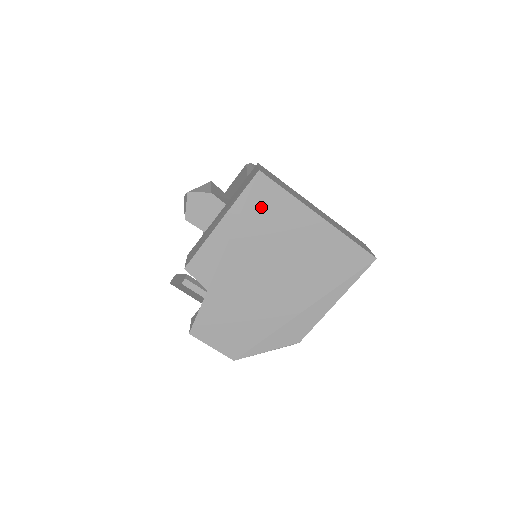
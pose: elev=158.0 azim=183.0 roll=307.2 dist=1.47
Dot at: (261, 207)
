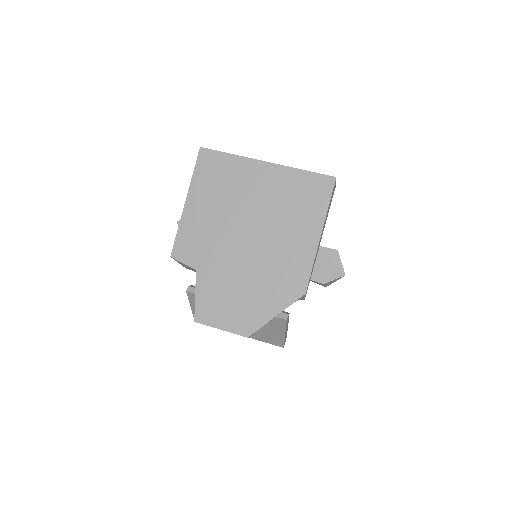
Dot at: (213, 175)
